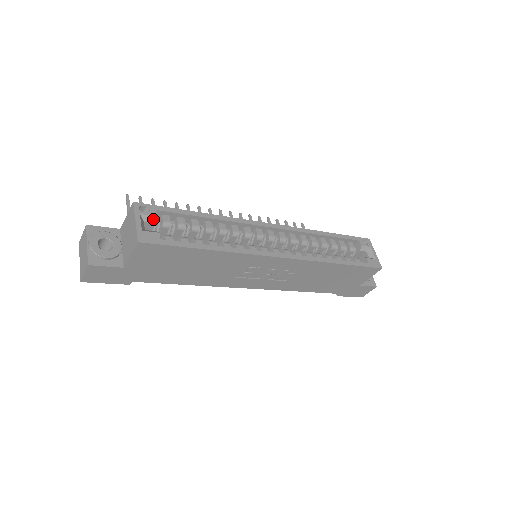
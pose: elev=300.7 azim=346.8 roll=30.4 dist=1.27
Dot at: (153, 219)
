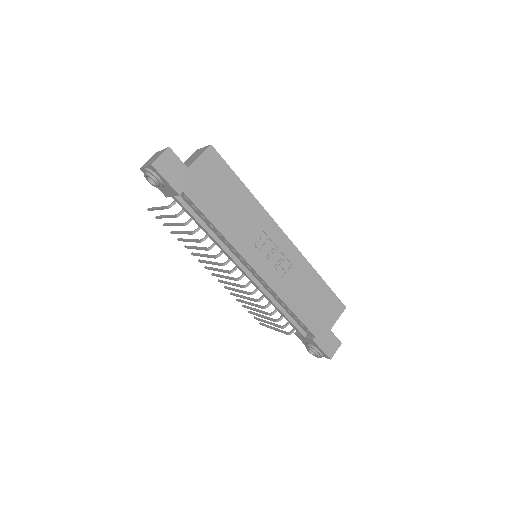
Dot at: occluded
